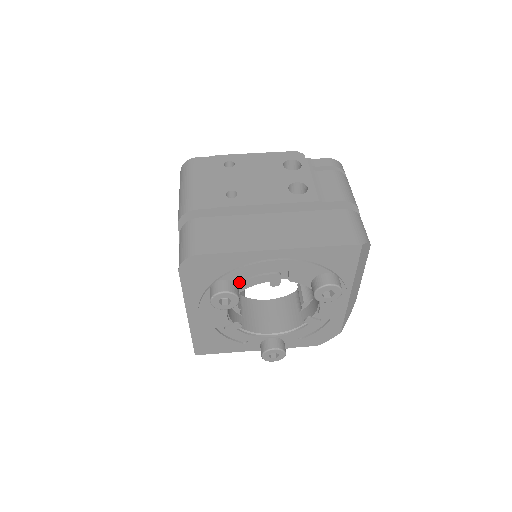
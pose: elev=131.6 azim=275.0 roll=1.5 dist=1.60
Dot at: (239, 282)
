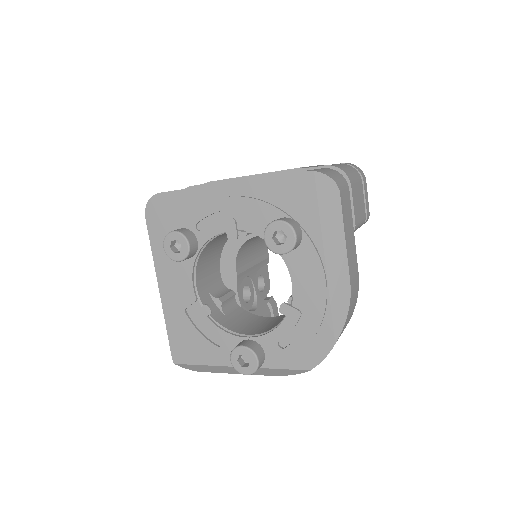
Dot at: (197, 232)
